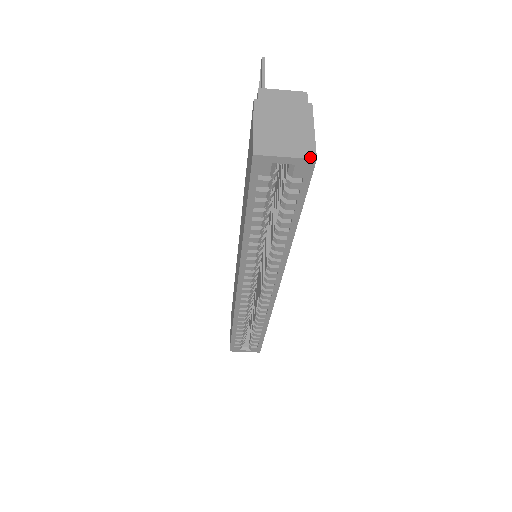
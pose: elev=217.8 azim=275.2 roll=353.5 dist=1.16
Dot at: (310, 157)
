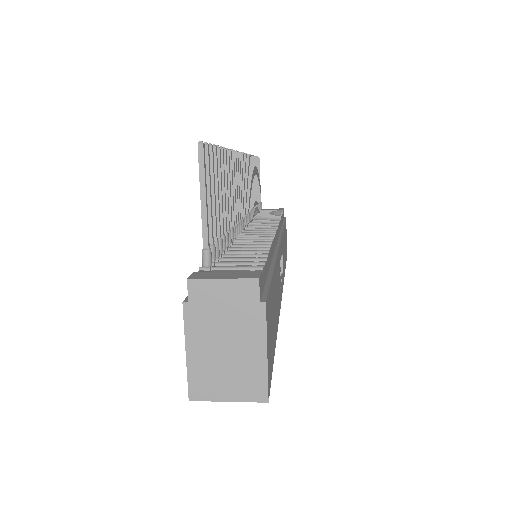
Dot at: (260, 400)
